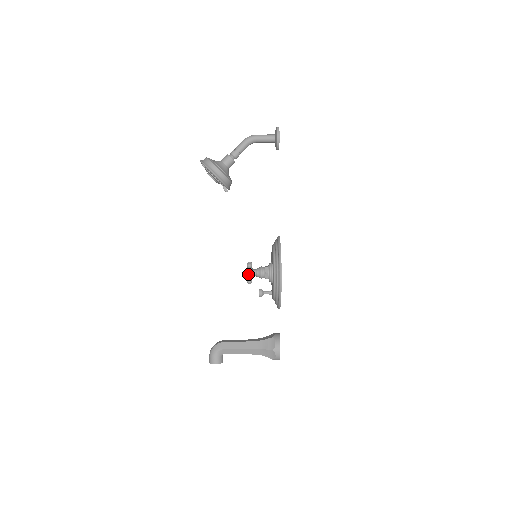
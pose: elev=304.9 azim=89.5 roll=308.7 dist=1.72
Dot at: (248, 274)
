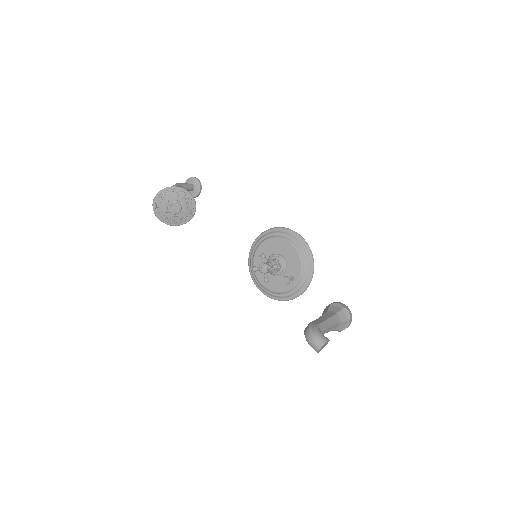
Dot at: (267, 265)
